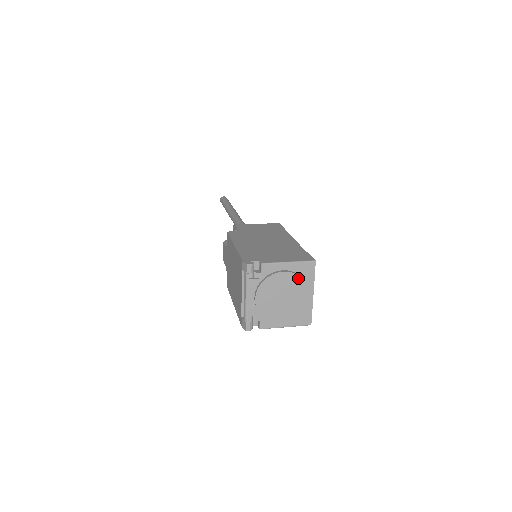
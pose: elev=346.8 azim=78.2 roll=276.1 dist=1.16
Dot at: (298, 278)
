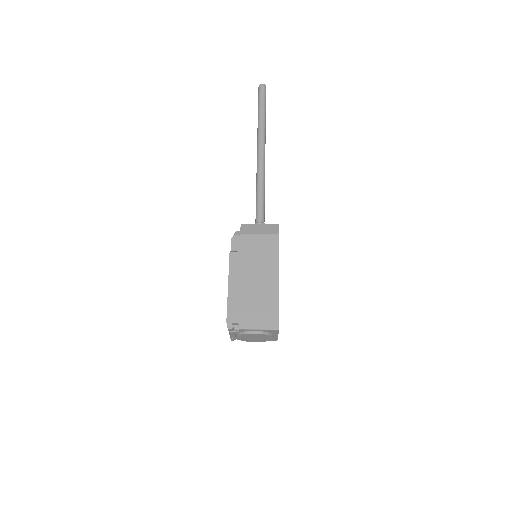
Dot at: (265, 335)
